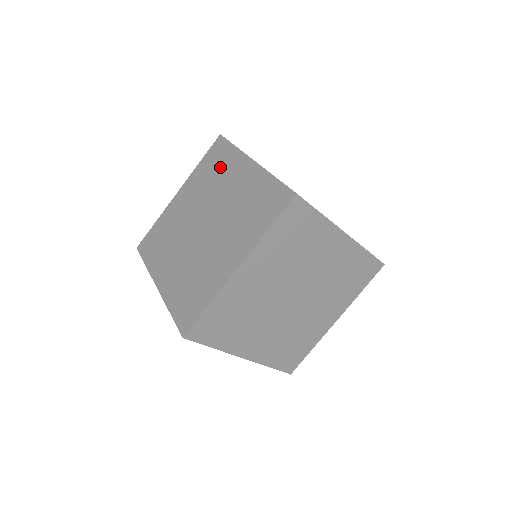
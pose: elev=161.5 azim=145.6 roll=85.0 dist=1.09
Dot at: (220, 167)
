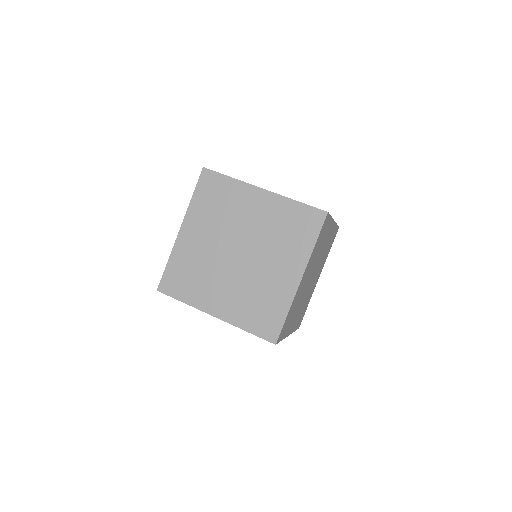
Dot at: occluded
